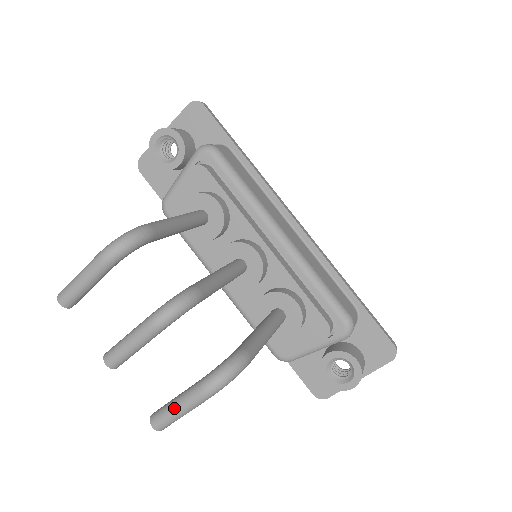
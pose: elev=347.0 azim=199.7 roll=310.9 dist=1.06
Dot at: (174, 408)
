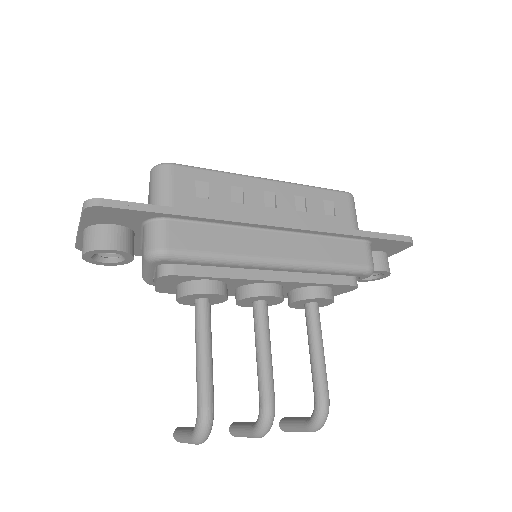
Dot at: occluded
